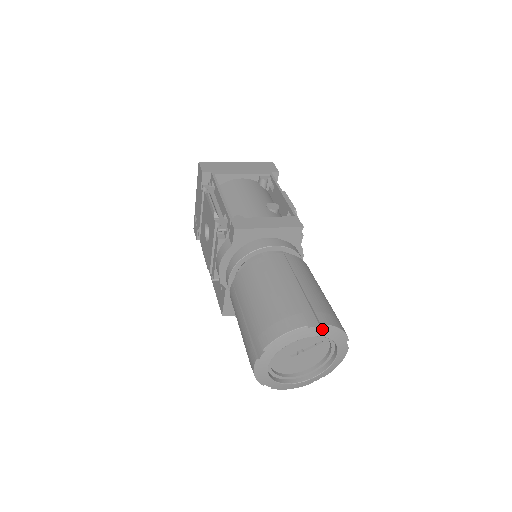
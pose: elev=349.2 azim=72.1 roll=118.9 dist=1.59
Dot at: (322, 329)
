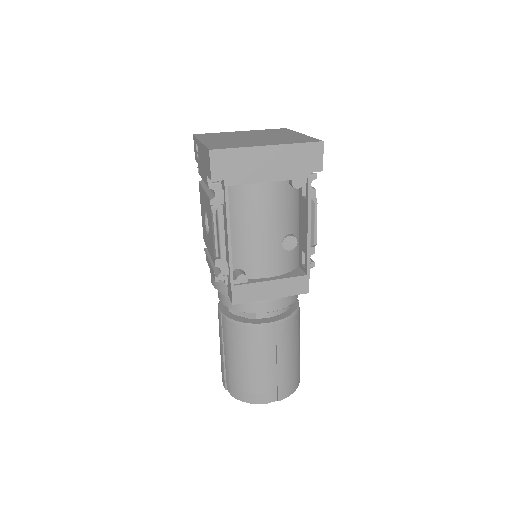
Dot at: (278, 399)
